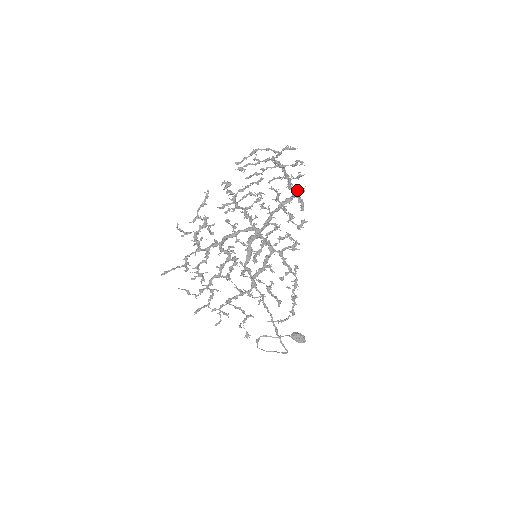
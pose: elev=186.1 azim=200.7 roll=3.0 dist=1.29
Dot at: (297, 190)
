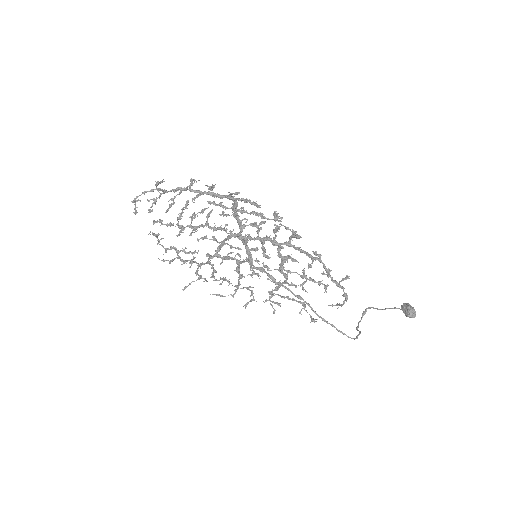
Dot at: (229, 196)
